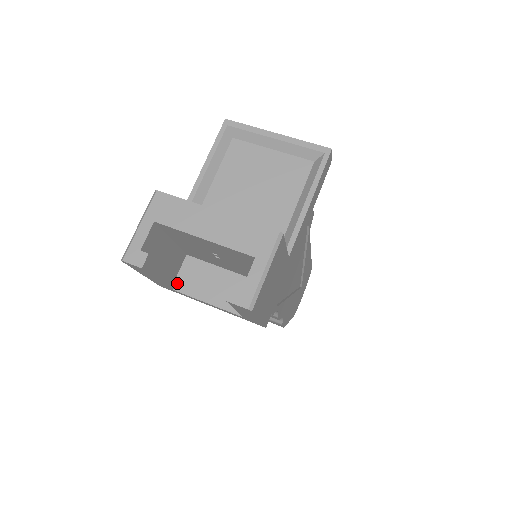
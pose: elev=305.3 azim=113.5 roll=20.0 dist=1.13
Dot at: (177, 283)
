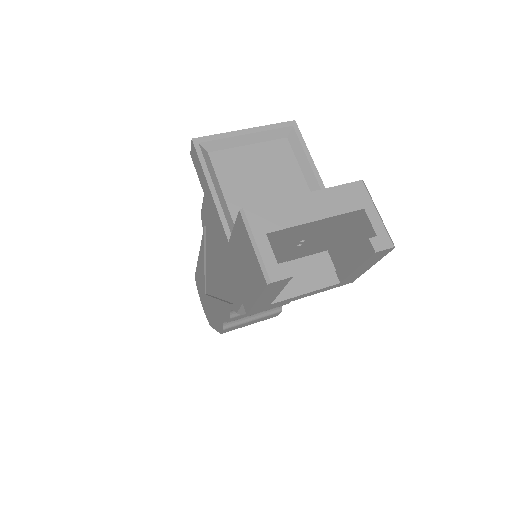
Dot at: occluded
